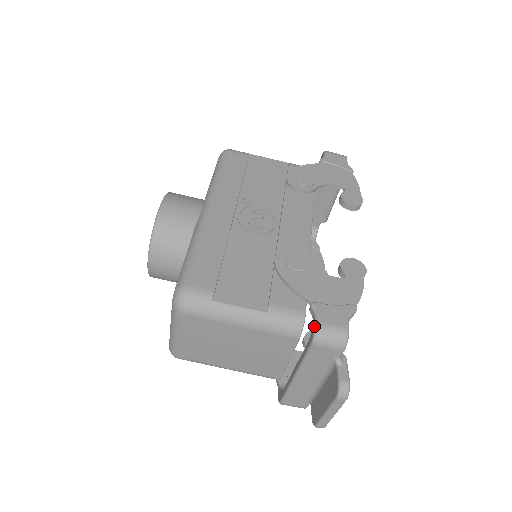
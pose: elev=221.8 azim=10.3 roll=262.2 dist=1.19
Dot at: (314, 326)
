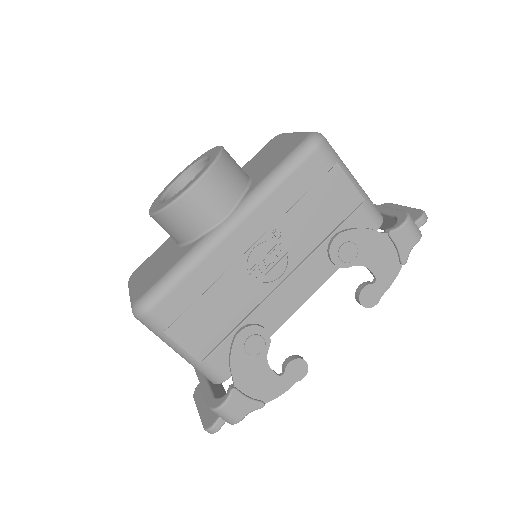
Dot at: (219, 405)
